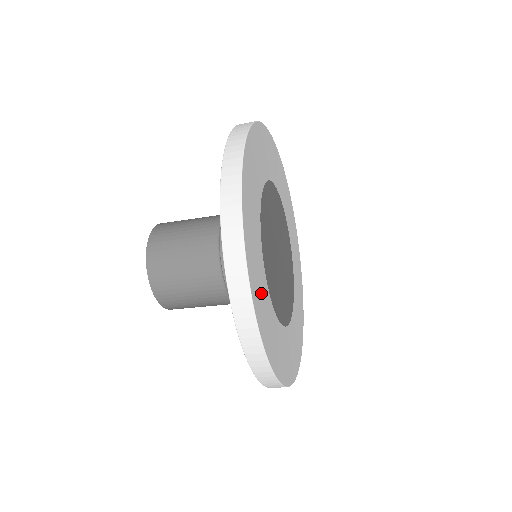
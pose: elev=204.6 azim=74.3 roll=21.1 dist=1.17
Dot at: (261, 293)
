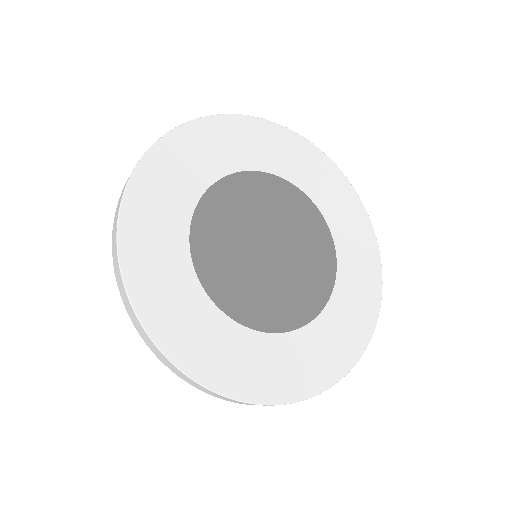
Dot at: (158, 256)
